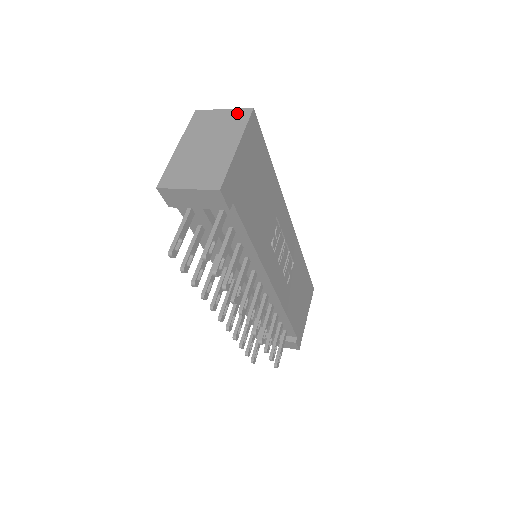
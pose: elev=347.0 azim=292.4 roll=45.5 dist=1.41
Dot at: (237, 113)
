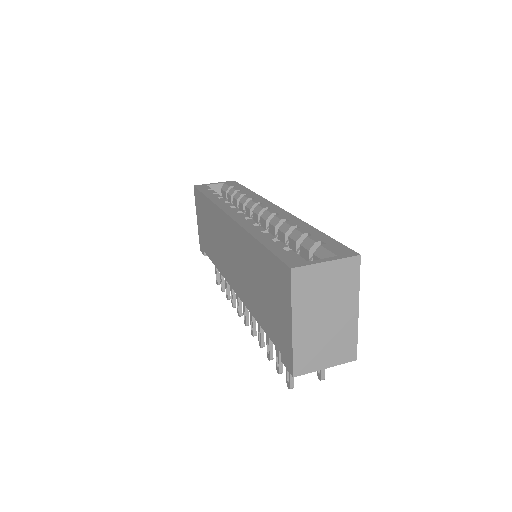
Dot at: (345, 266)
